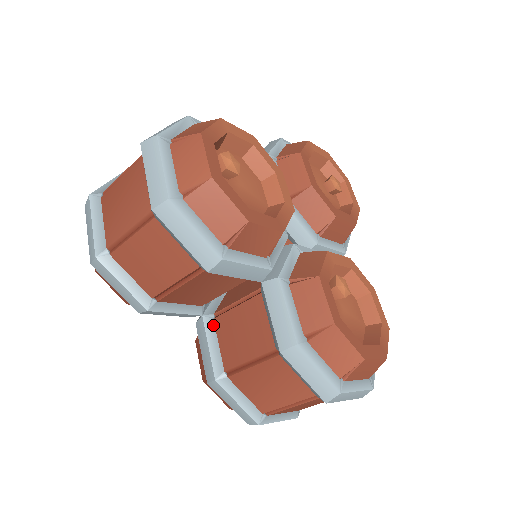
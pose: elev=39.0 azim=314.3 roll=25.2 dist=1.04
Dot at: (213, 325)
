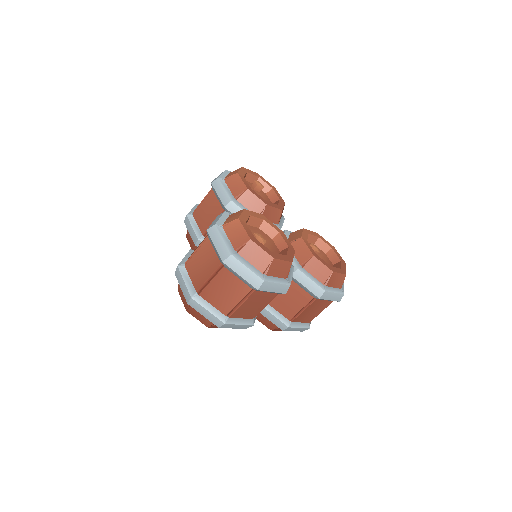
Dot at: (269, 305)
